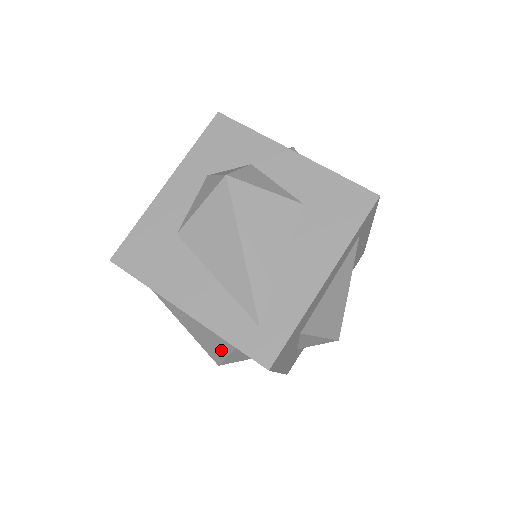
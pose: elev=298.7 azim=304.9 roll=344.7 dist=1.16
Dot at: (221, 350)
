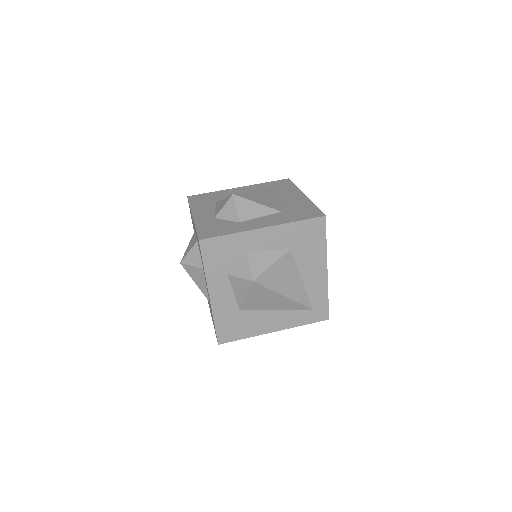
Dot at: occluded
